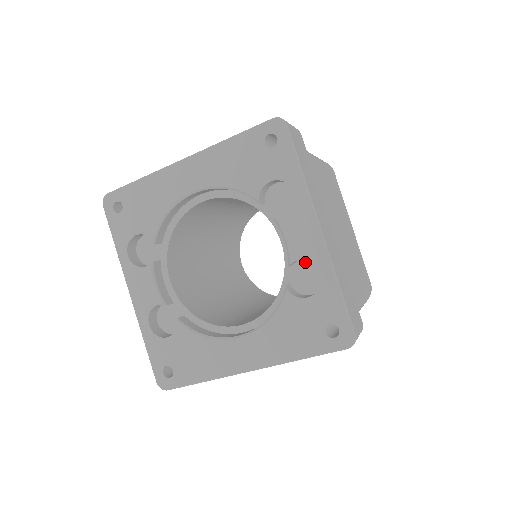
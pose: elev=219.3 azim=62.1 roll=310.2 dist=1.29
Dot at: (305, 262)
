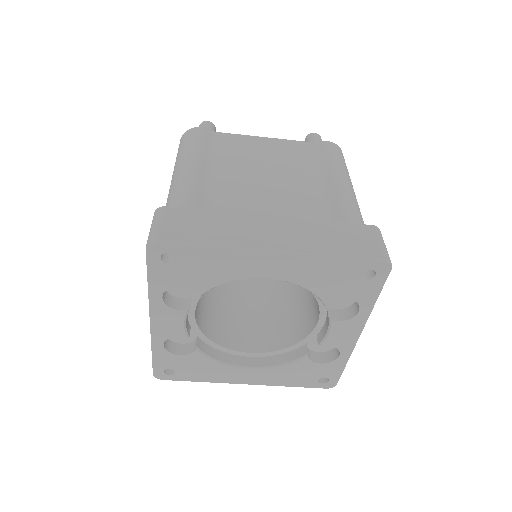
Dot at: occluded
